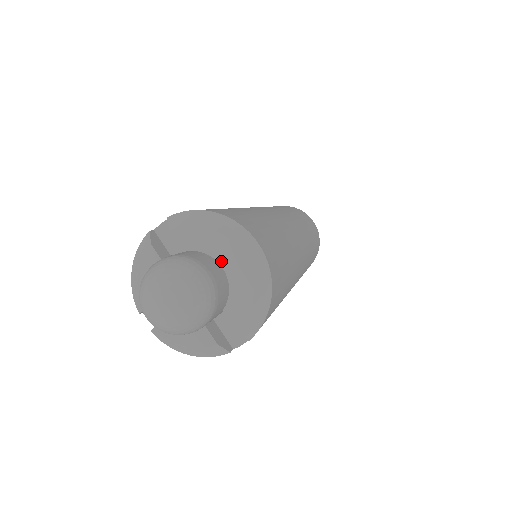
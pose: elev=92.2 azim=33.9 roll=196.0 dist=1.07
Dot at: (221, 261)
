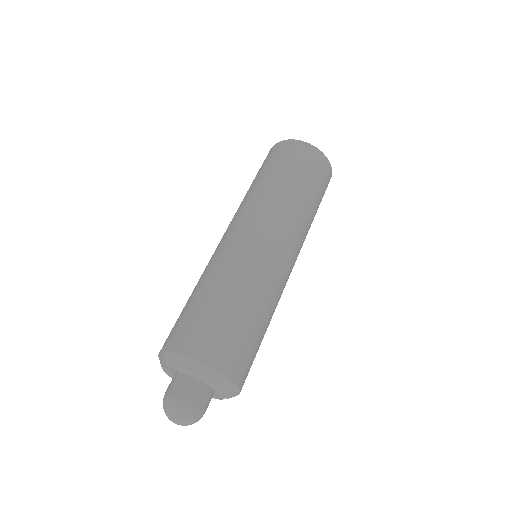
Dot at: (200, 379)
